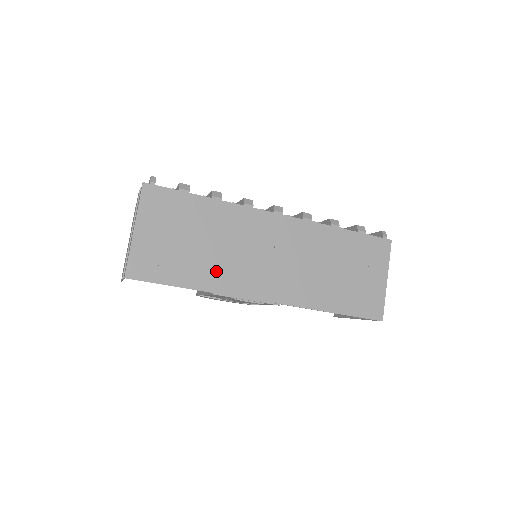
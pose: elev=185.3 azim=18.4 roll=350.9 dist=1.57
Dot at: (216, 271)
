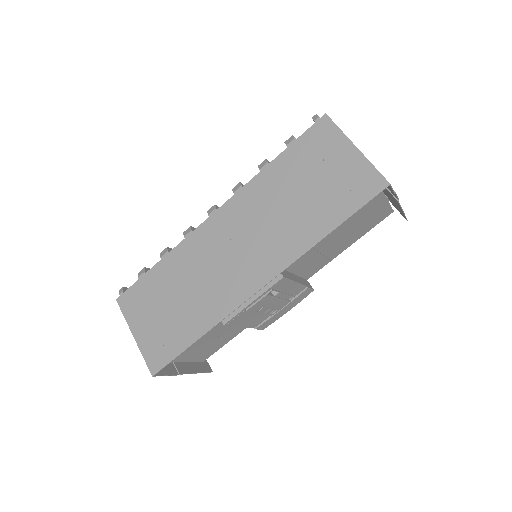
Dot at: (205, 306)
